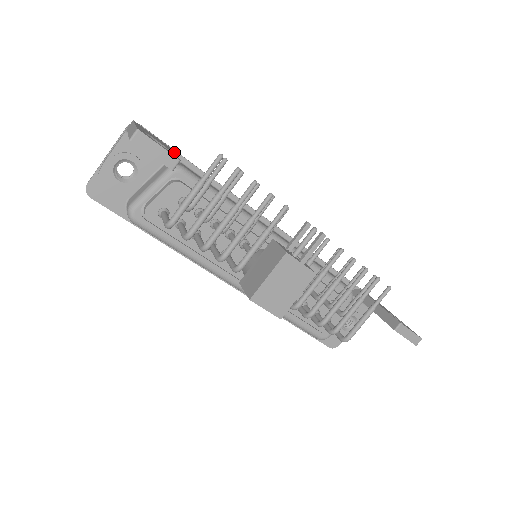
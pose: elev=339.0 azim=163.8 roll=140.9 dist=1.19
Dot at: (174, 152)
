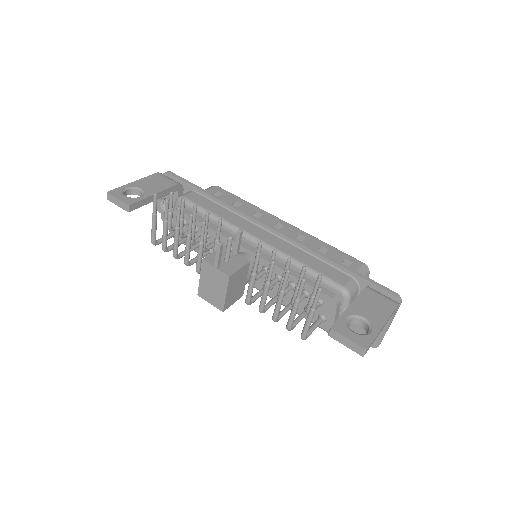
Dot at: (189, 185)
